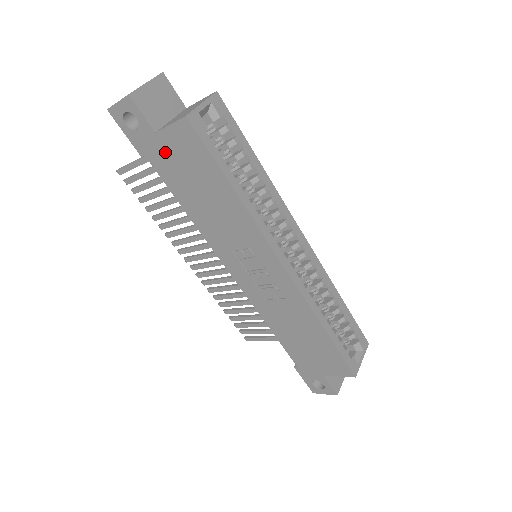
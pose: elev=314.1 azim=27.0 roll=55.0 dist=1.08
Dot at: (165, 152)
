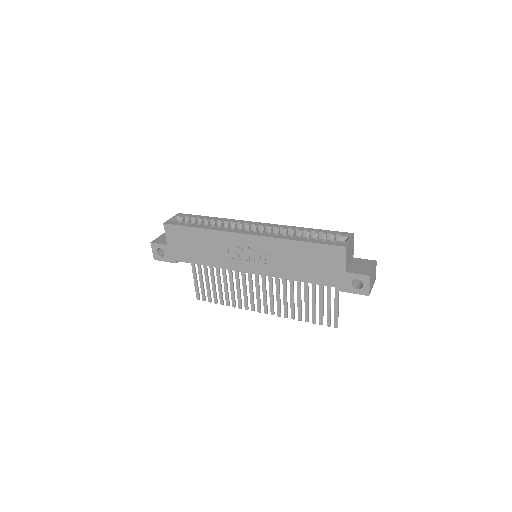
Dot at: (176, 248)
